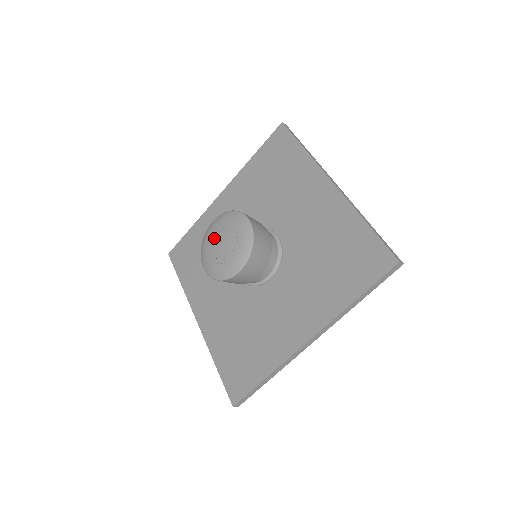
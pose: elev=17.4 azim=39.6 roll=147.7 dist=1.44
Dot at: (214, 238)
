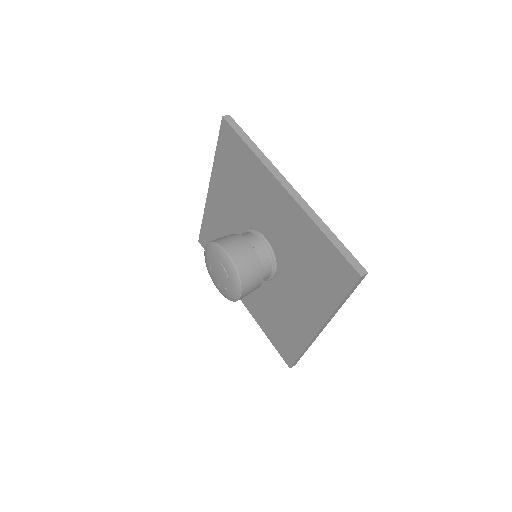
Dot at: (211, 268)
